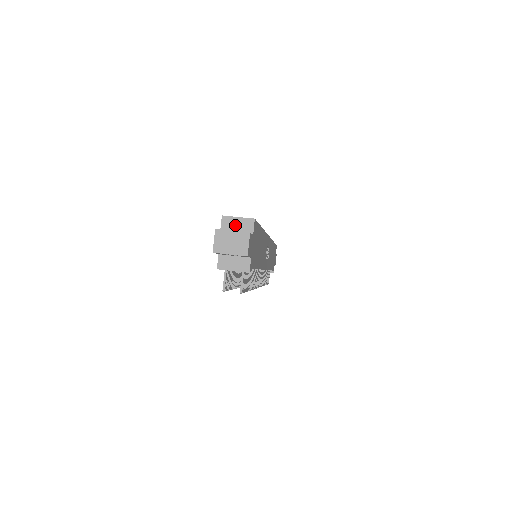
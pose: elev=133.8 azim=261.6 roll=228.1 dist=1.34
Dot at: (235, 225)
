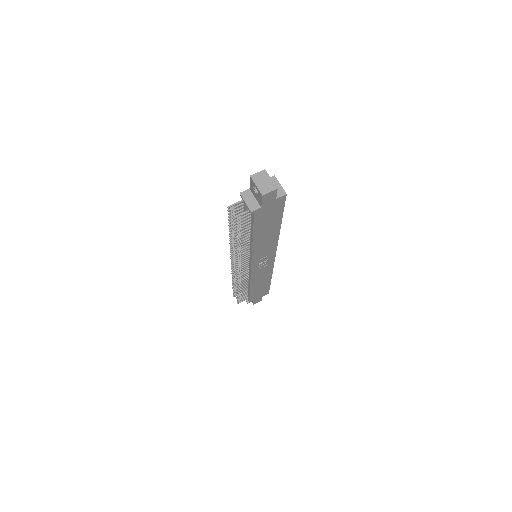
Dot at: occluded
